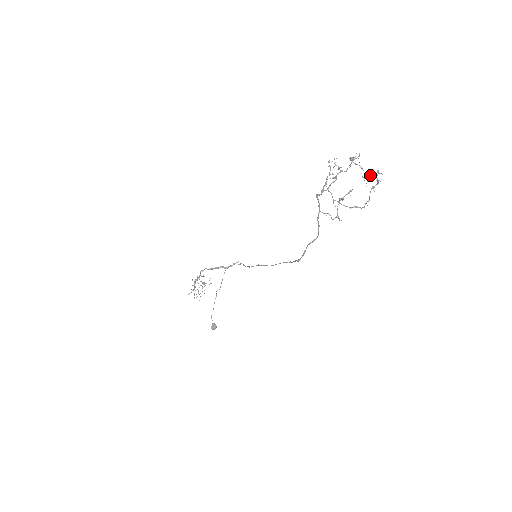
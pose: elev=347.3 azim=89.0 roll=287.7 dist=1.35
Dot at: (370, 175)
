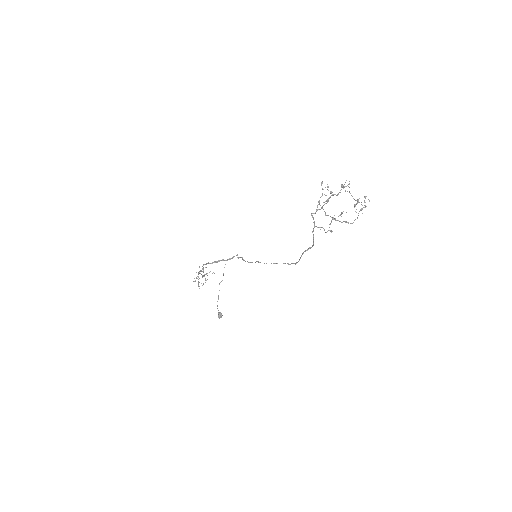
Dot at: (359, 202)
